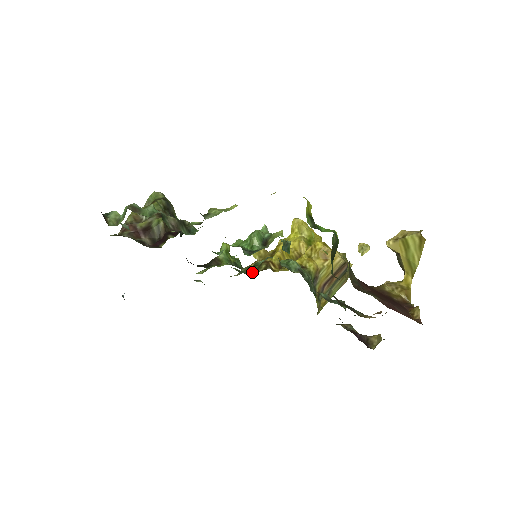
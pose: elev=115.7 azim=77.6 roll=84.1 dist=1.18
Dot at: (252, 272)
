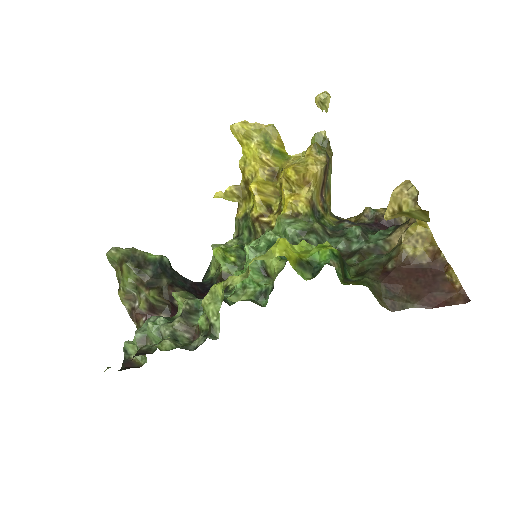
Dot at: (252, 236)
